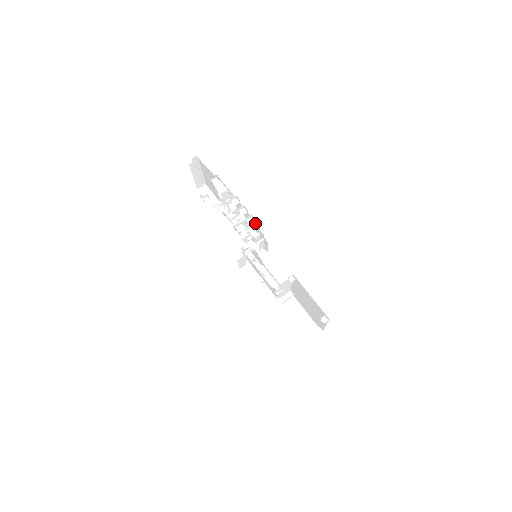
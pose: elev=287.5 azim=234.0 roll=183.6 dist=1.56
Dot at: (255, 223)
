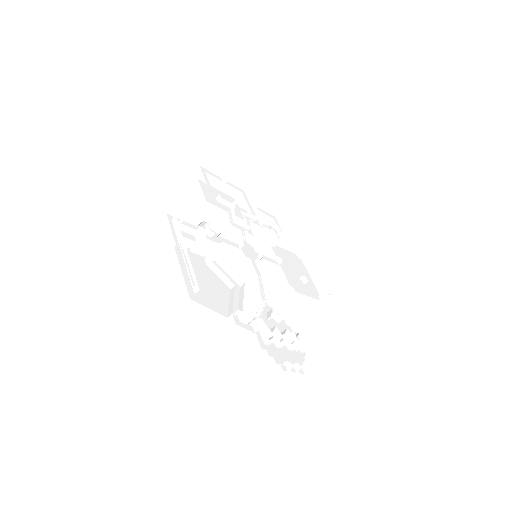
Dot at: occluded
